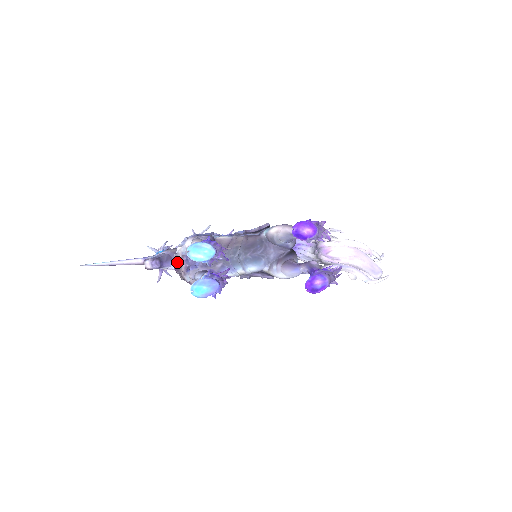
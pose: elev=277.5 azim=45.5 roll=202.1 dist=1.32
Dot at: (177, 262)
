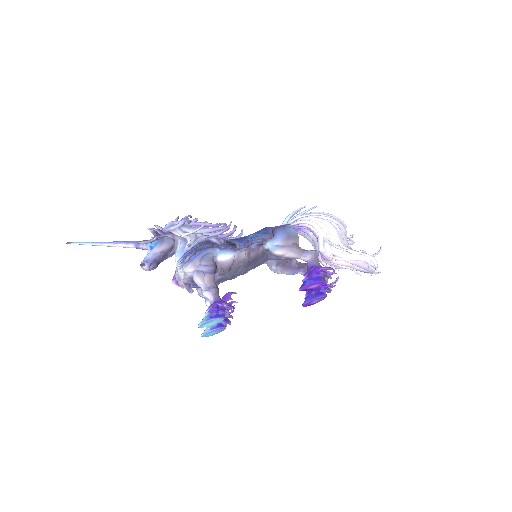
Dot at: (179, 284)
